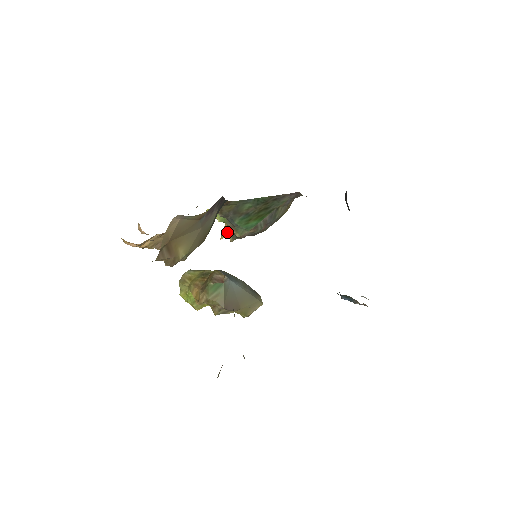
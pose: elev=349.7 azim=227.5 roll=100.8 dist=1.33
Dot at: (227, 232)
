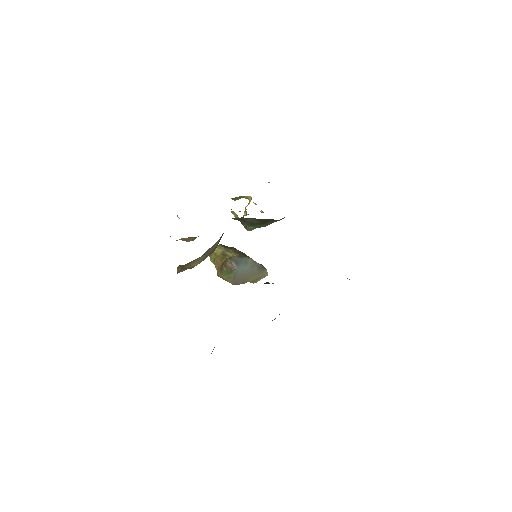
Dot at: (247, 214)
